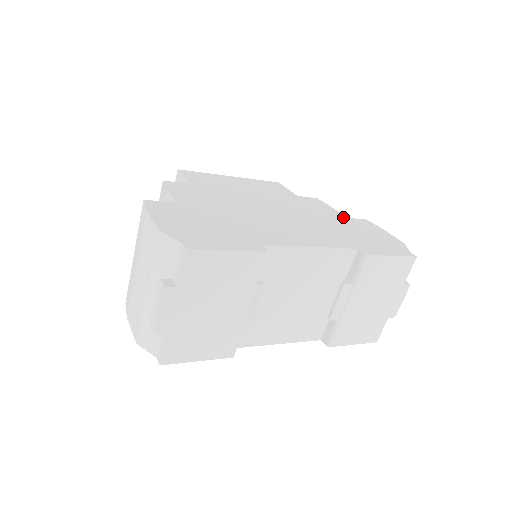
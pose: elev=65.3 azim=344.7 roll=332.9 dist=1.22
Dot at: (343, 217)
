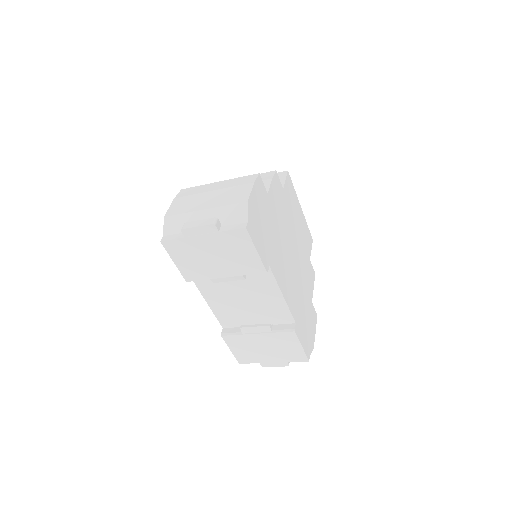
Dot at: (311, 299)
